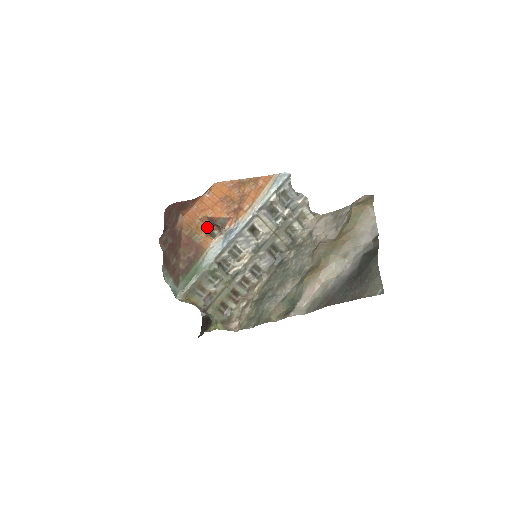
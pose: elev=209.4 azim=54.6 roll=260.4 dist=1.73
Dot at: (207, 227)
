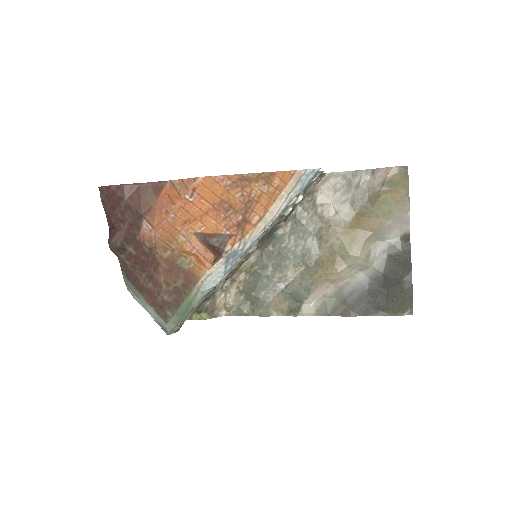
Dot at: (204, 259)
